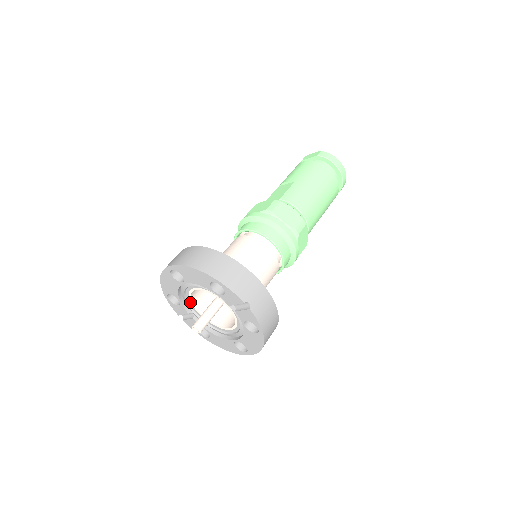
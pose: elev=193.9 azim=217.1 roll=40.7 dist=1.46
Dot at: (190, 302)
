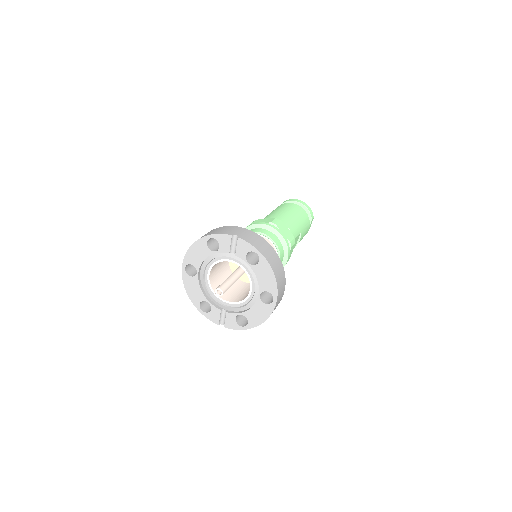
Dot at: (216, 297)
